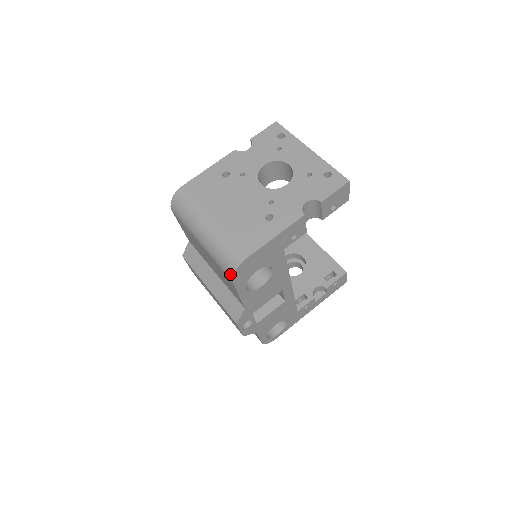
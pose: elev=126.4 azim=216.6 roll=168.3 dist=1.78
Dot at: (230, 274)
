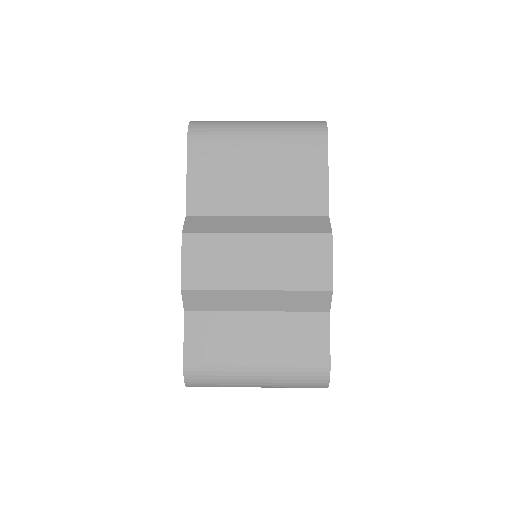
Dot at: (322, 128)
